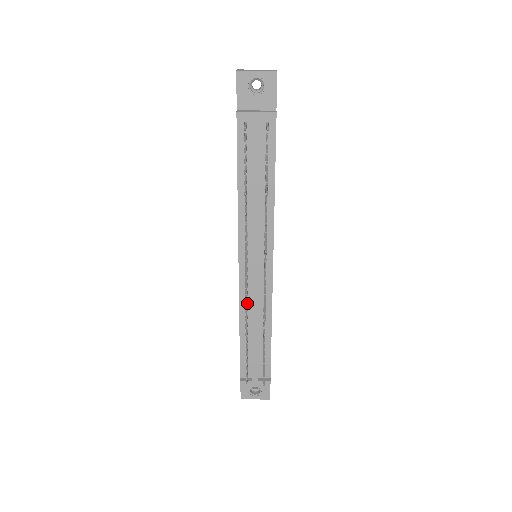
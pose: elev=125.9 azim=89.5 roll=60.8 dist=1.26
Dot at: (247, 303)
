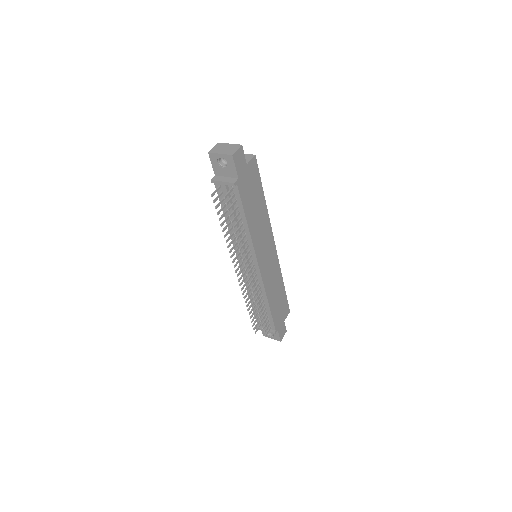
Dot at: (250, 285)
